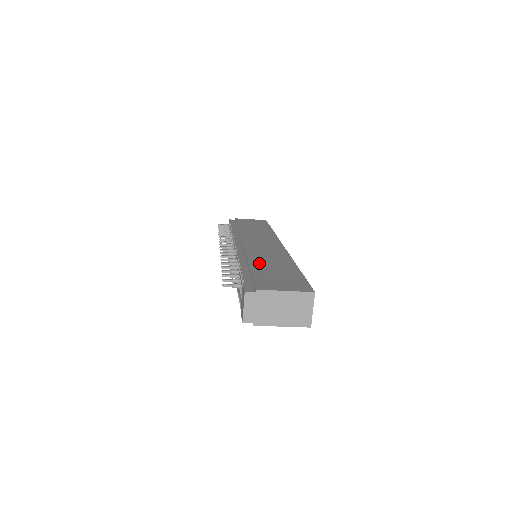
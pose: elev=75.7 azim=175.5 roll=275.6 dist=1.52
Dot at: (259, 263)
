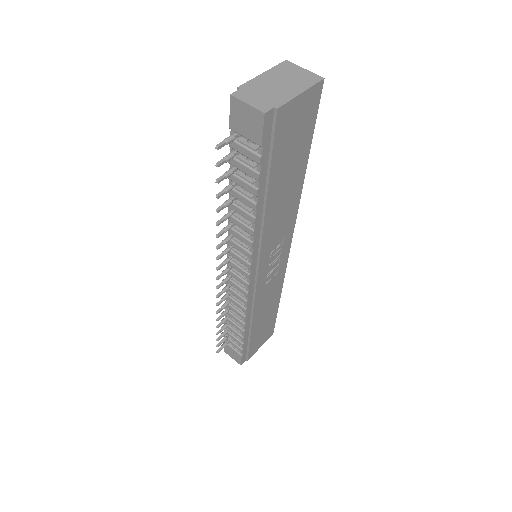
Dot at: occluded
